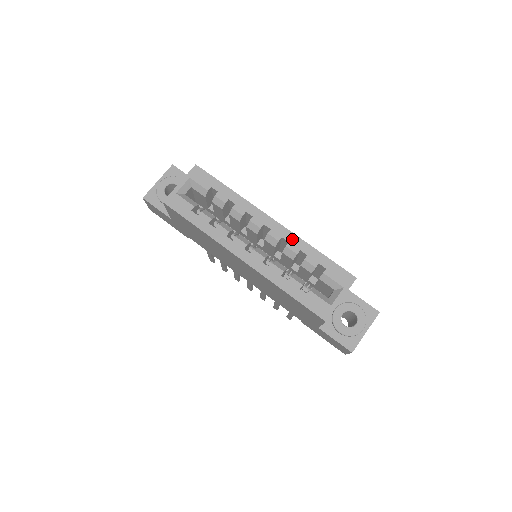
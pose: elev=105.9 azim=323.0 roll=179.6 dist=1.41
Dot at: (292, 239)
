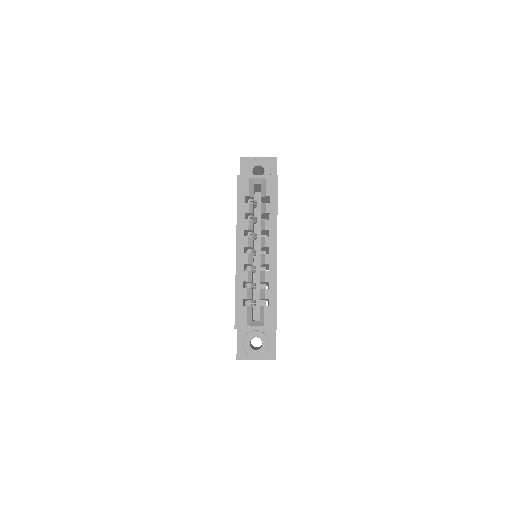
Dot at: (272, 271)
